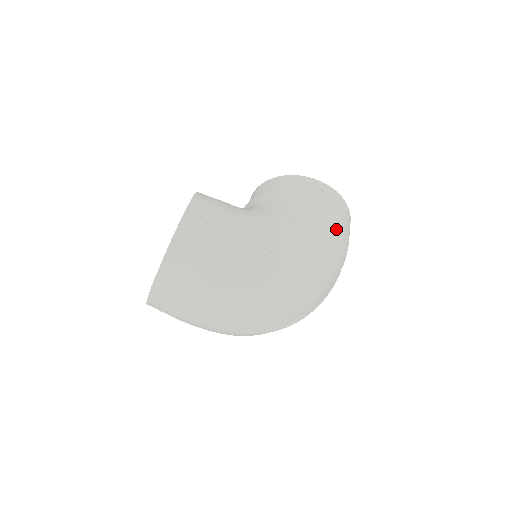
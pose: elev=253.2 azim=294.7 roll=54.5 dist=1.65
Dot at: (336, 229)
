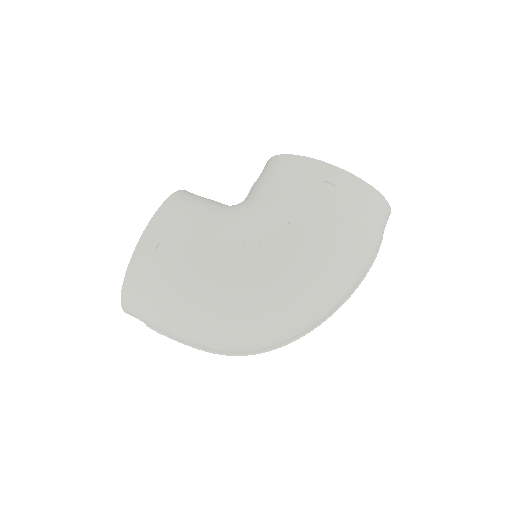
Dot at: (343, 242)
